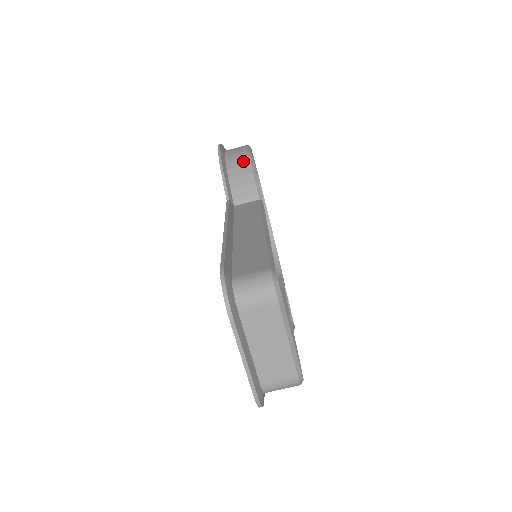
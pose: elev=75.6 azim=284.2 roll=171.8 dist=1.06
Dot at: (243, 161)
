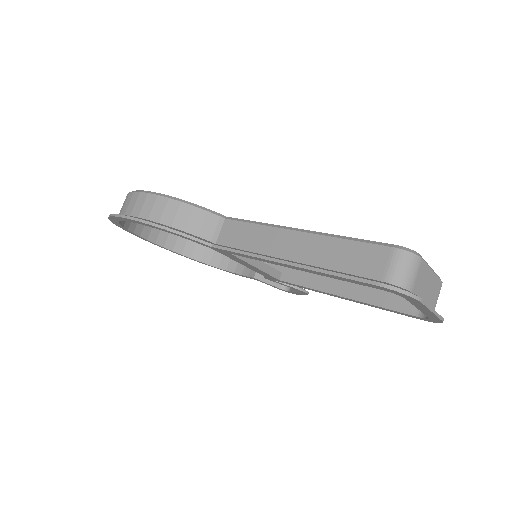
Dot at: (172, 207)
